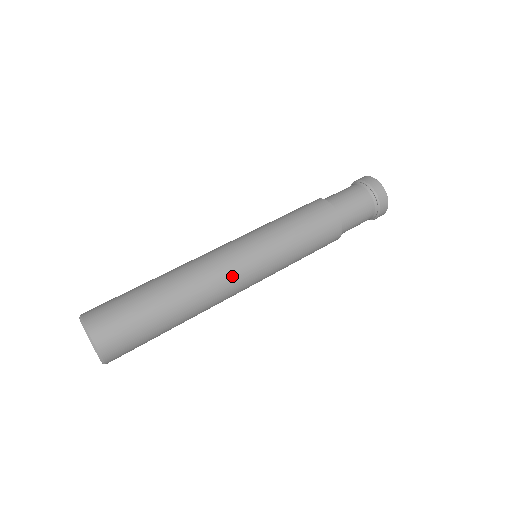
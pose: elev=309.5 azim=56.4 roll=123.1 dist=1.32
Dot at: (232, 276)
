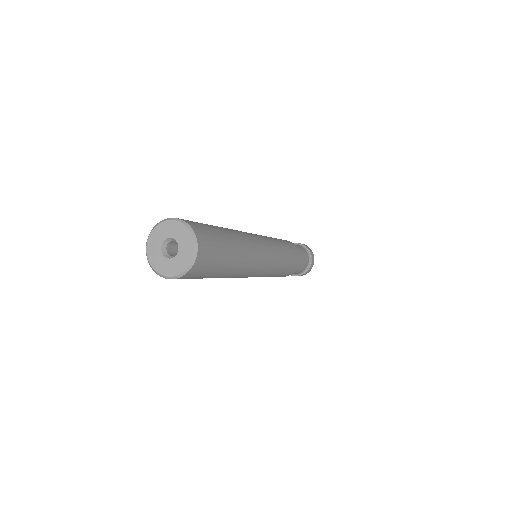
Dot at: (262, 253)
